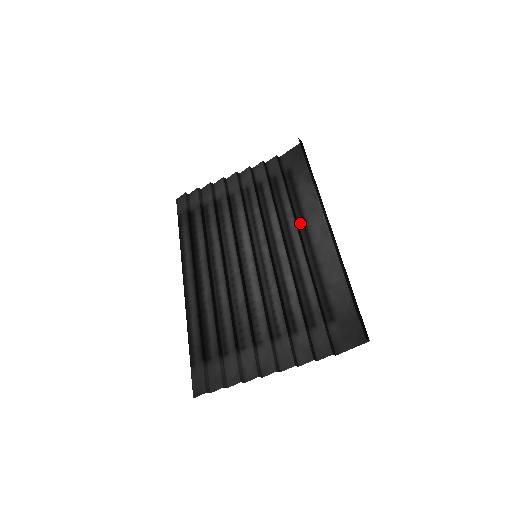
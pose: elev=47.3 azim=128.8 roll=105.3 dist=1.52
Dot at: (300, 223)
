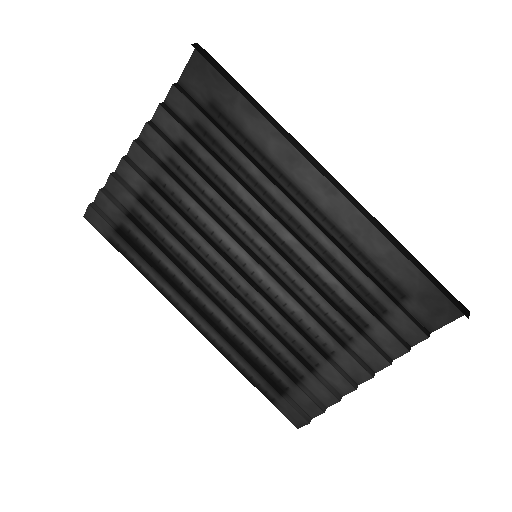
Dot at: (283, 184)
